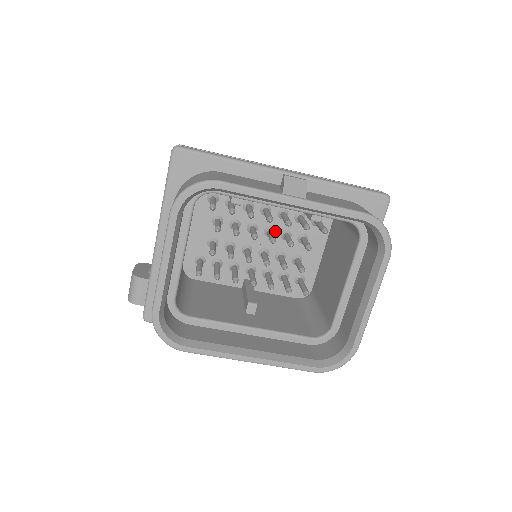
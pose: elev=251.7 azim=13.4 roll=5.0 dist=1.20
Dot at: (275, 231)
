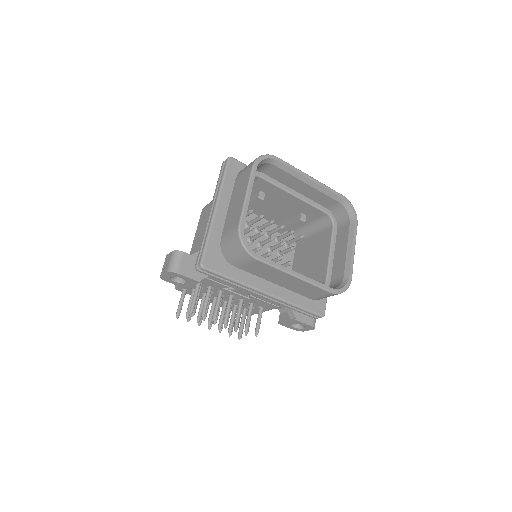
Dot at: (264, 245)
